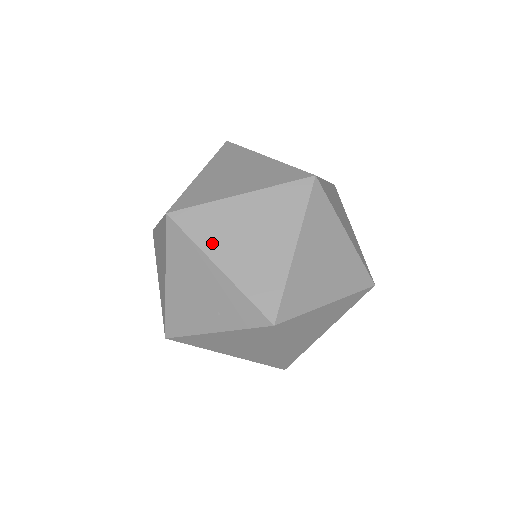
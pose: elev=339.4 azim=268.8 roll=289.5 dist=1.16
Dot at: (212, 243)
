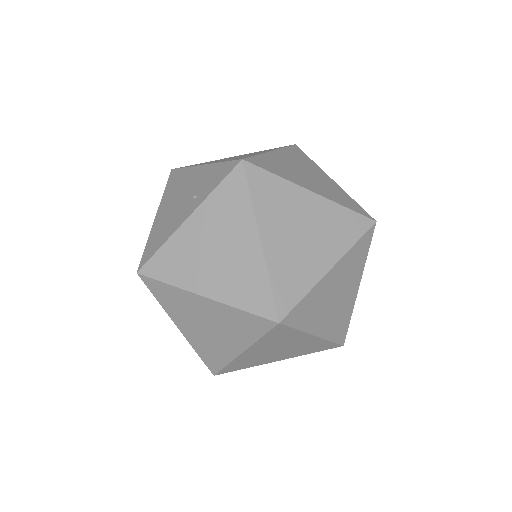
Dot at: occluded
